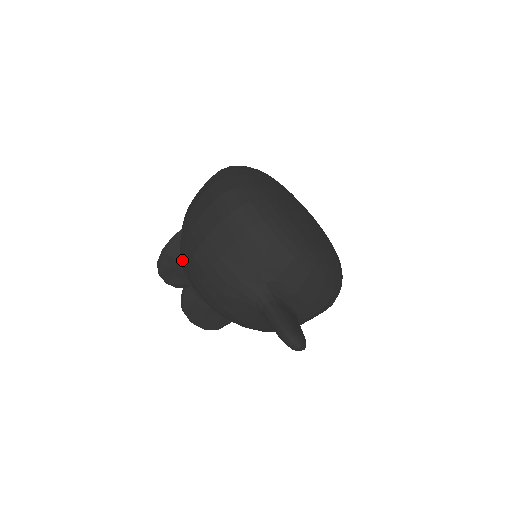
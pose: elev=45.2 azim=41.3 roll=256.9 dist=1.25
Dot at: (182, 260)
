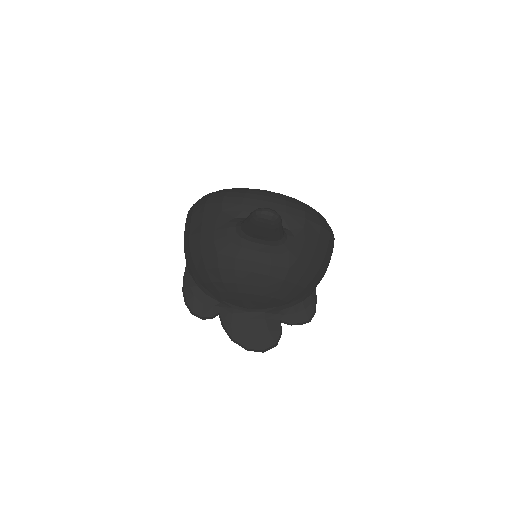
Dot at: (196, 281)
